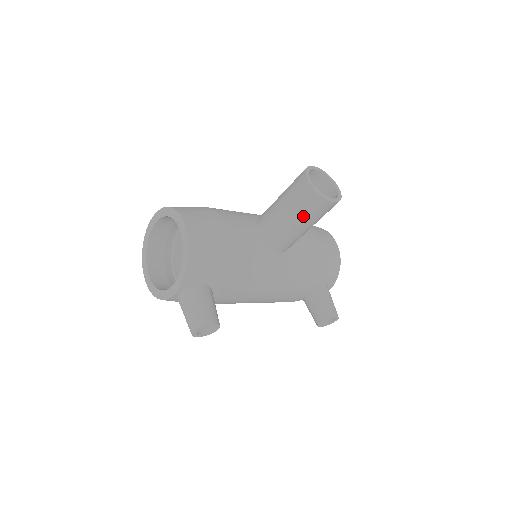
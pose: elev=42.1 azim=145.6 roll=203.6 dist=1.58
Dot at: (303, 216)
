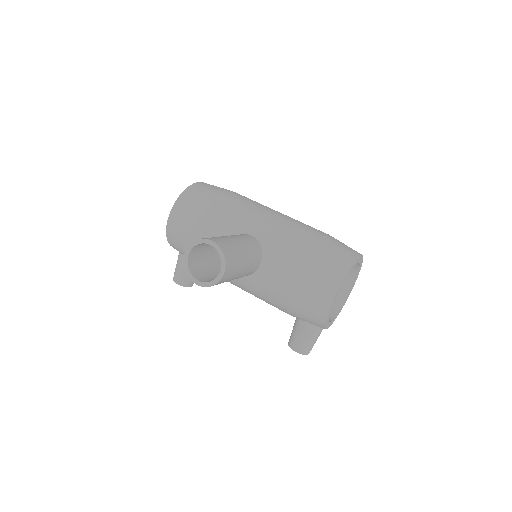
Dot at: occluded
